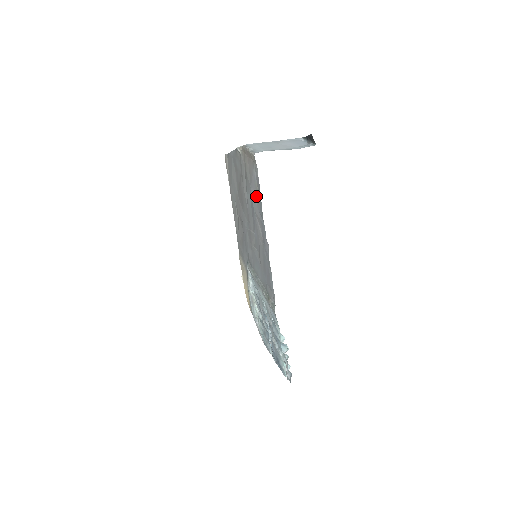
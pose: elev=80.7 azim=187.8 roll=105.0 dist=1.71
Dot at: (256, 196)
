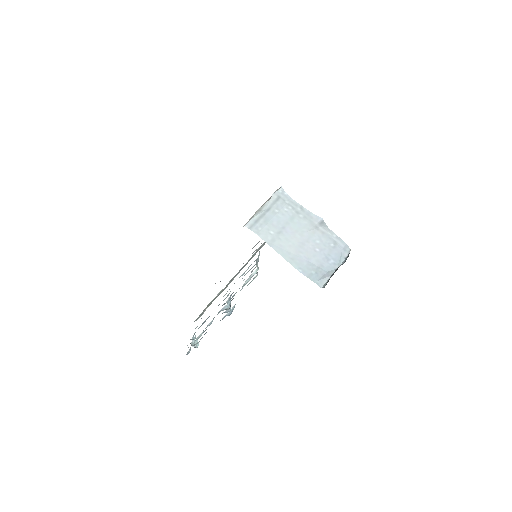
Dot at: occluded
